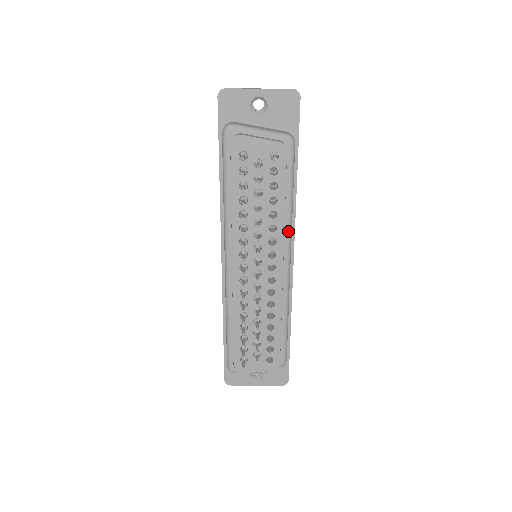
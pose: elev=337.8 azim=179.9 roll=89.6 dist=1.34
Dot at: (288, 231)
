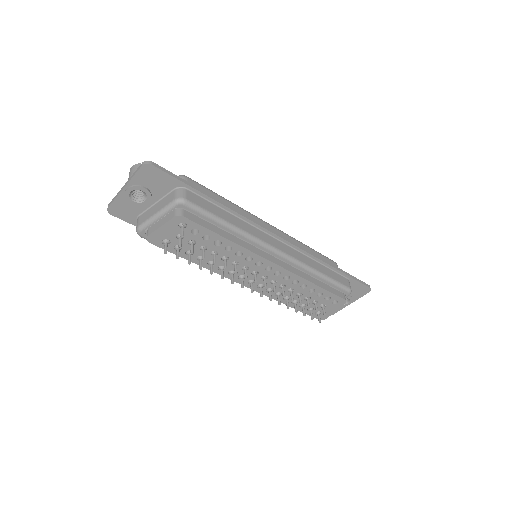
Dot at: (252, 241)
